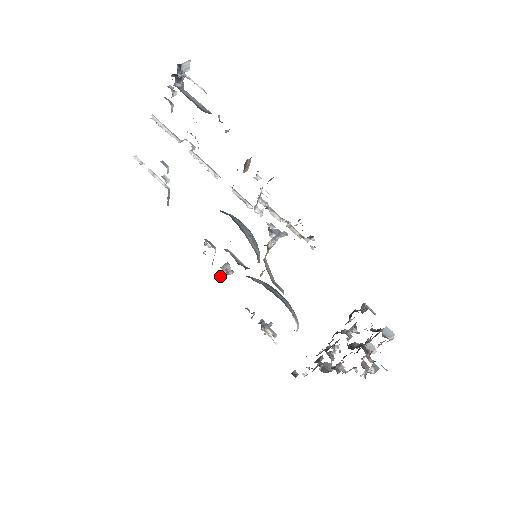
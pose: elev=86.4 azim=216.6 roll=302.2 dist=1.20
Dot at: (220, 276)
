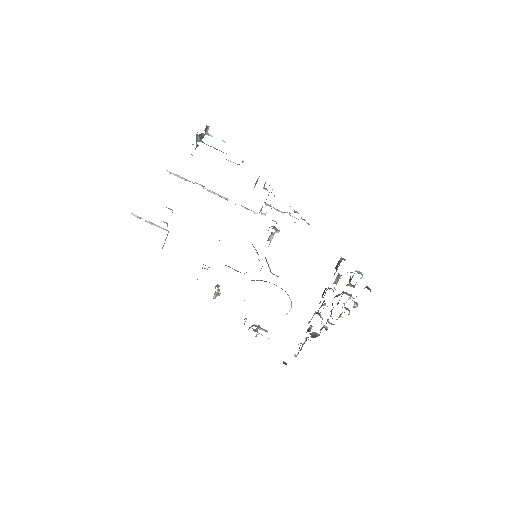
Dot at: occluded
